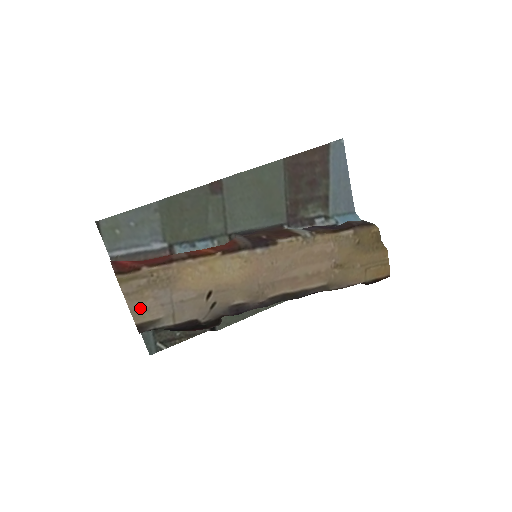
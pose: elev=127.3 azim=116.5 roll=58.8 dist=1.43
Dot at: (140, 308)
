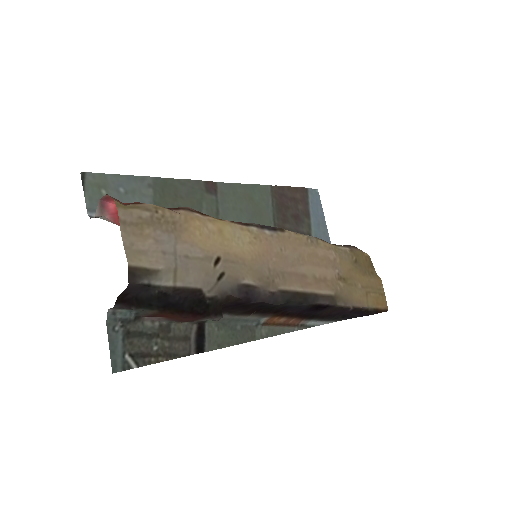
Dot at: (136, 247)
